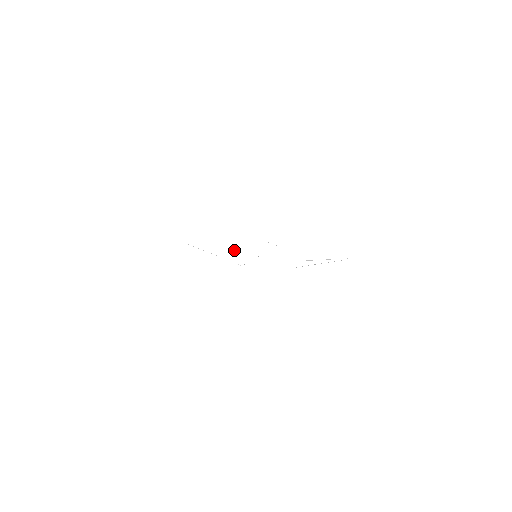
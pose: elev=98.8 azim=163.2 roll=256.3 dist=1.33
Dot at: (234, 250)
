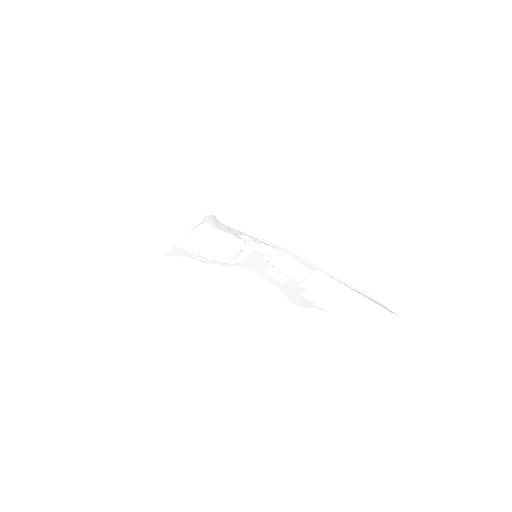
Dot at: (232, 257)
